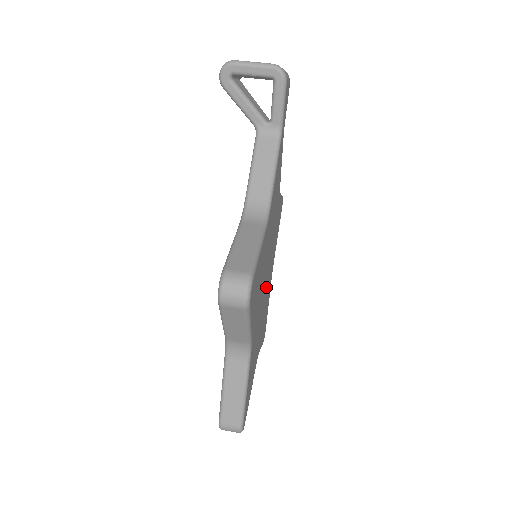
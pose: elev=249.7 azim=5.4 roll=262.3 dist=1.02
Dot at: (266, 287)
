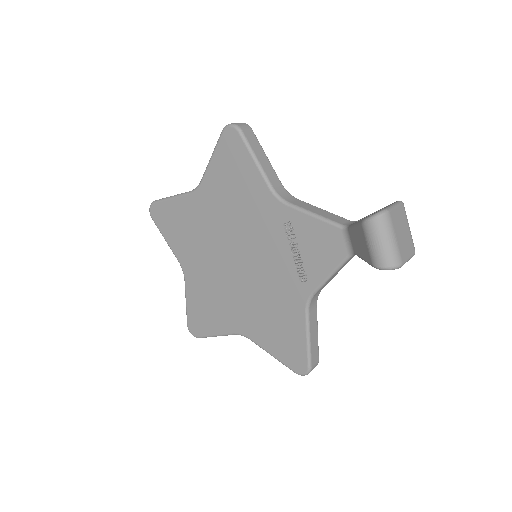
Dot at: occluded
